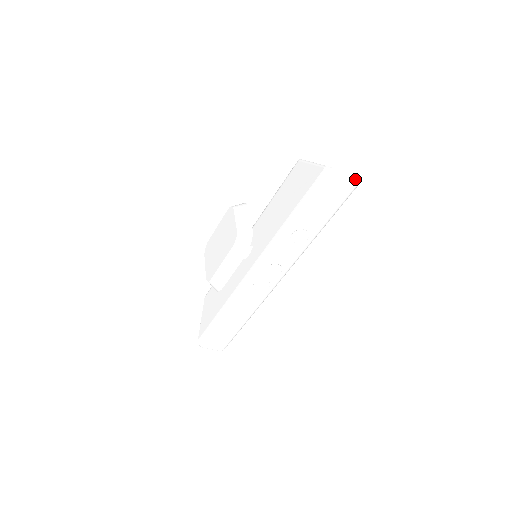
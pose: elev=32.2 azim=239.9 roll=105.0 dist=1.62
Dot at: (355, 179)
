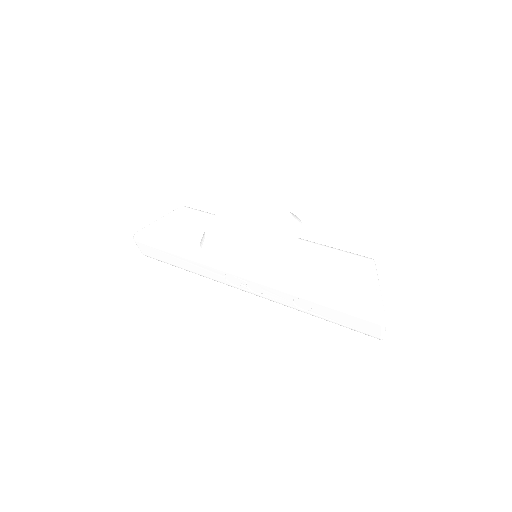
Dot at: (384, 337)
